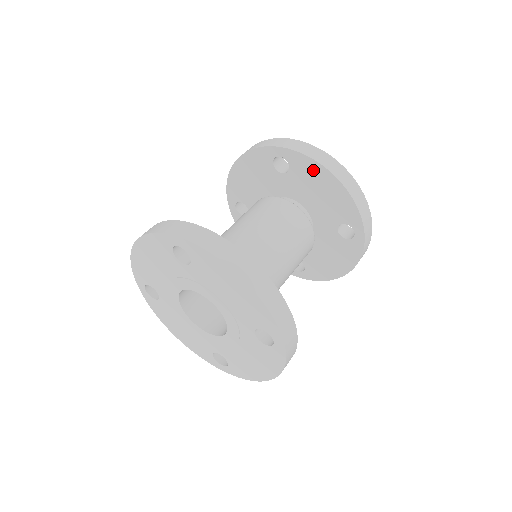
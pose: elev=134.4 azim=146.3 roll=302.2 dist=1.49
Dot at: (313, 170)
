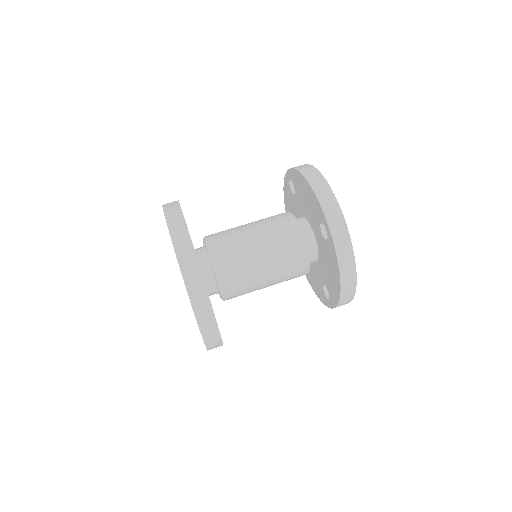
Dot at: (298, 179)
